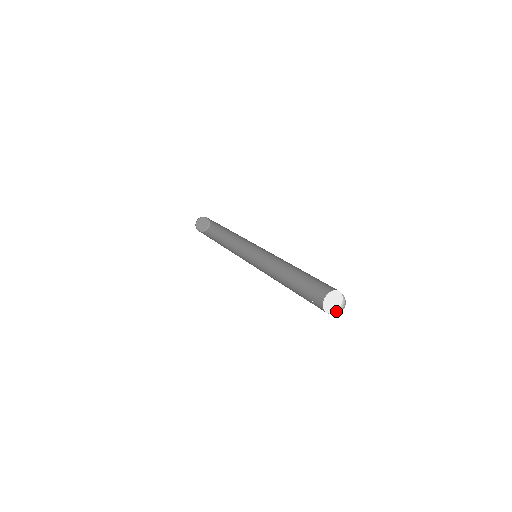
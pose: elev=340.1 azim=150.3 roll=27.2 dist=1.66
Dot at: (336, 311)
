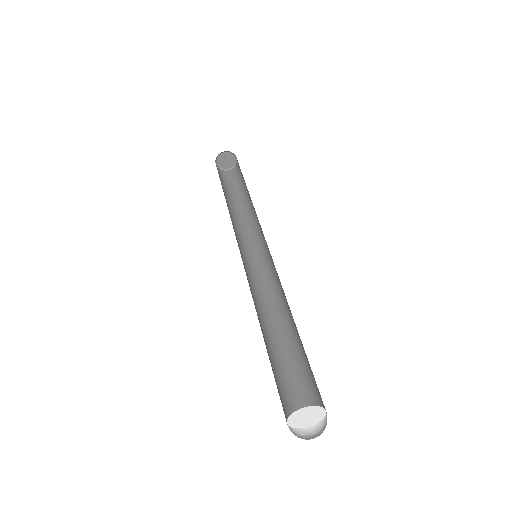
Dot at: (324, 418)
